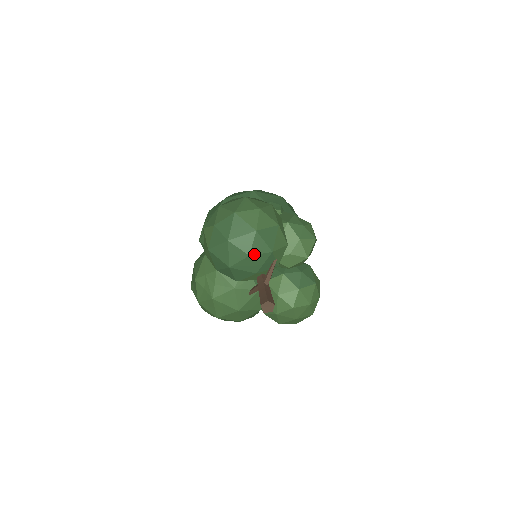
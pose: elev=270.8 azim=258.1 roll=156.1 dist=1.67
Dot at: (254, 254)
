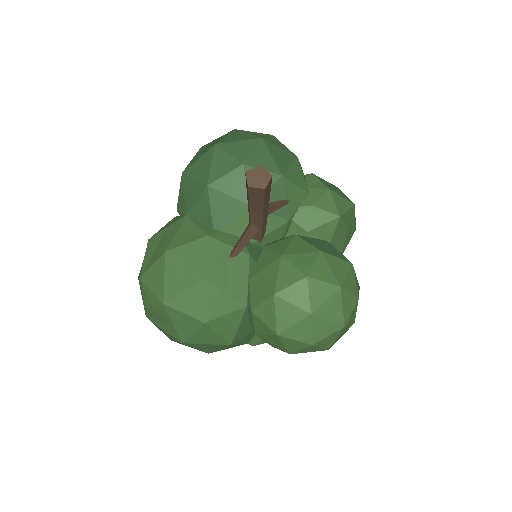
Dot at: (252, 166)
